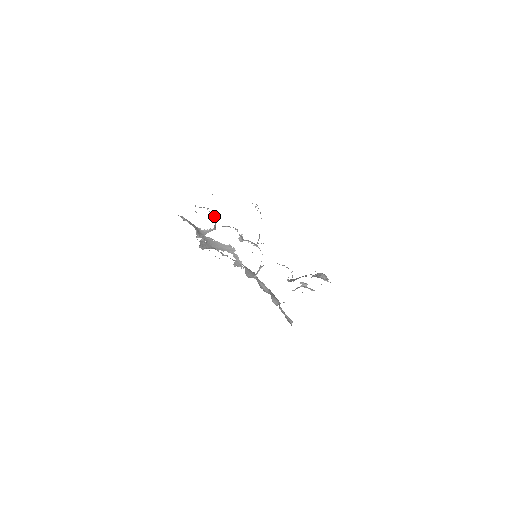
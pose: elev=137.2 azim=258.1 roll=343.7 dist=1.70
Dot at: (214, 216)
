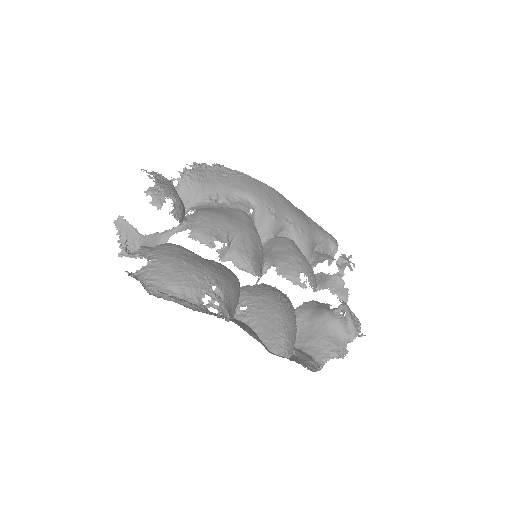
Dot at: occluded
